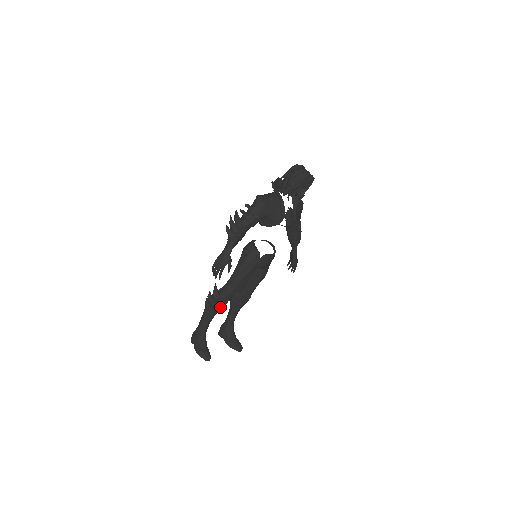
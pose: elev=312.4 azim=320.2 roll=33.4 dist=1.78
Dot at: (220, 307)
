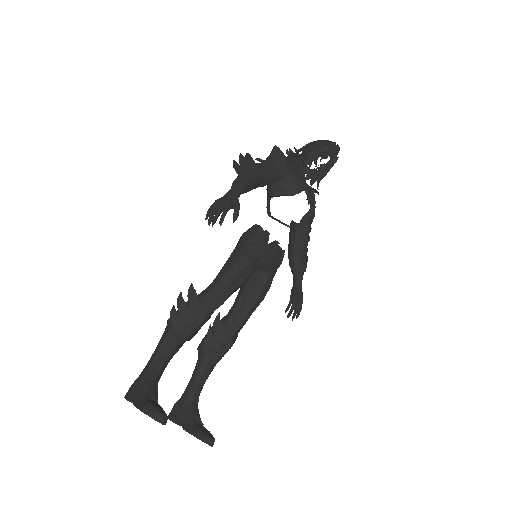
Dot at: (195, 324)
